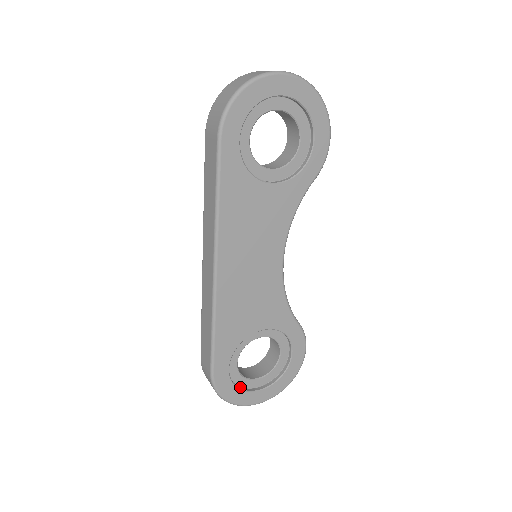
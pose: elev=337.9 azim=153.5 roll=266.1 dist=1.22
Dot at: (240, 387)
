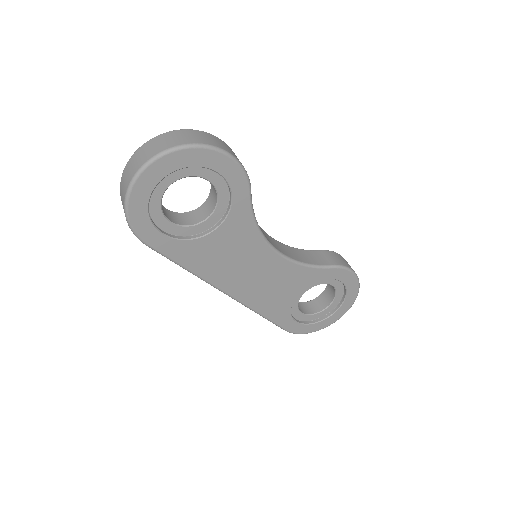
Dot at: (316, 320)
